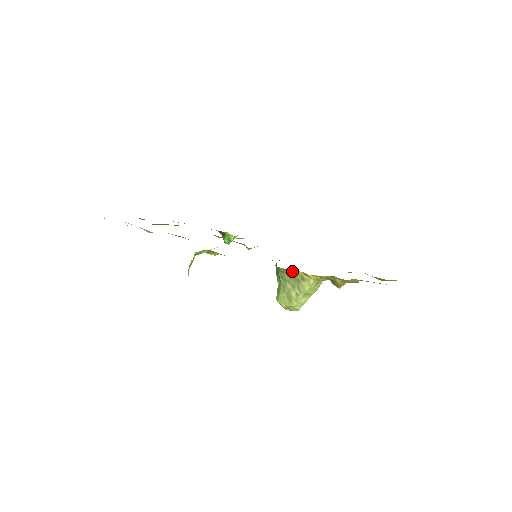
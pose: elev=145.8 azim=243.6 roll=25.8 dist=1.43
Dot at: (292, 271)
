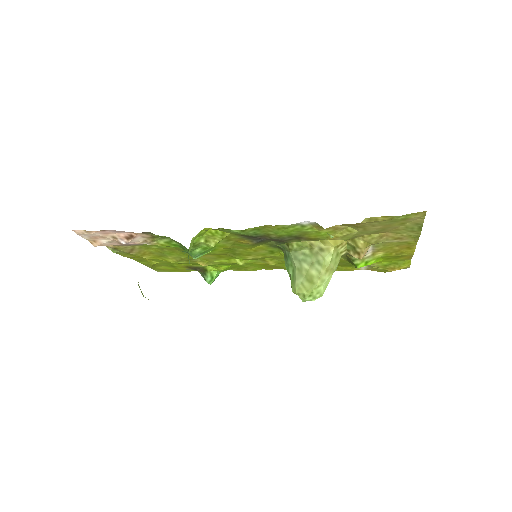
Dot at: (307, 242)
